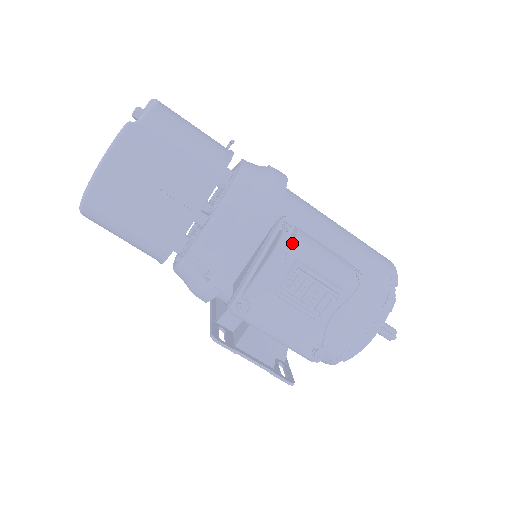
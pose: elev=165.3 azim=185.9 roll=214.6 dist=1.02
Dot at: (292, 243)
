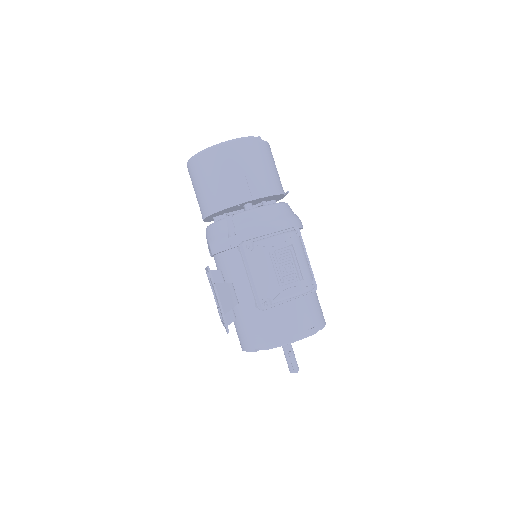
Dot at: (295, 237)
